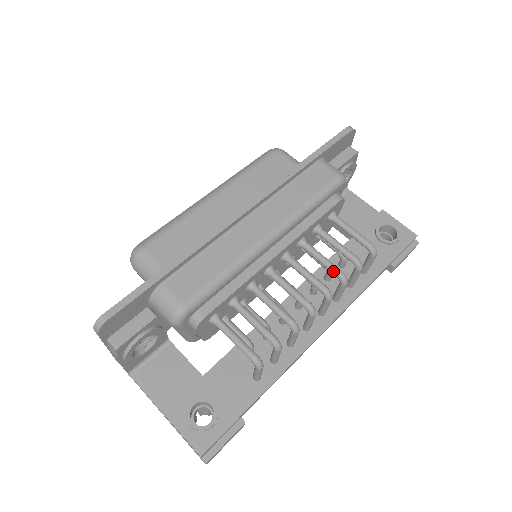
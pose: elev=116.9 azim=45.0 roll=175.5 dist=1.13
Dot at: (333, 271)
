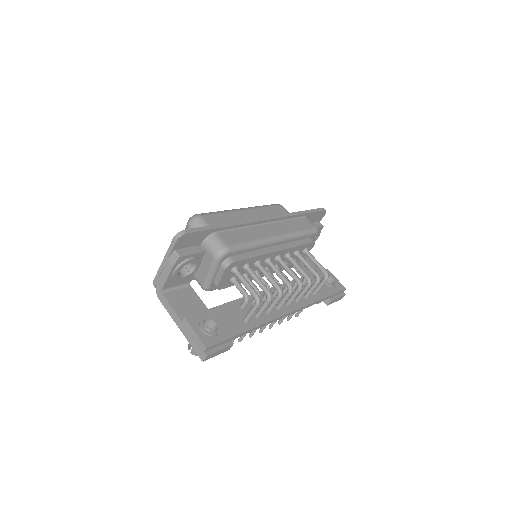
Dot at: (305, 275)
